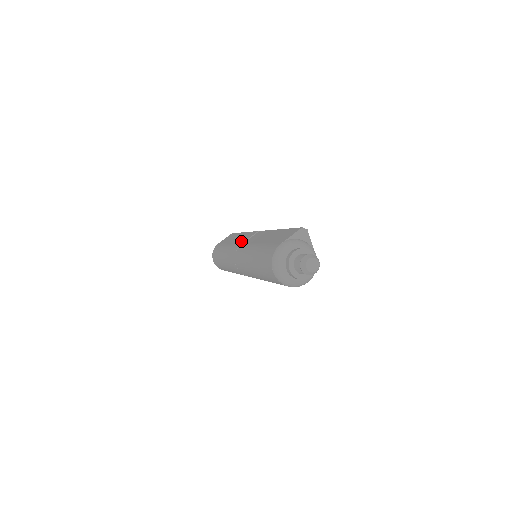
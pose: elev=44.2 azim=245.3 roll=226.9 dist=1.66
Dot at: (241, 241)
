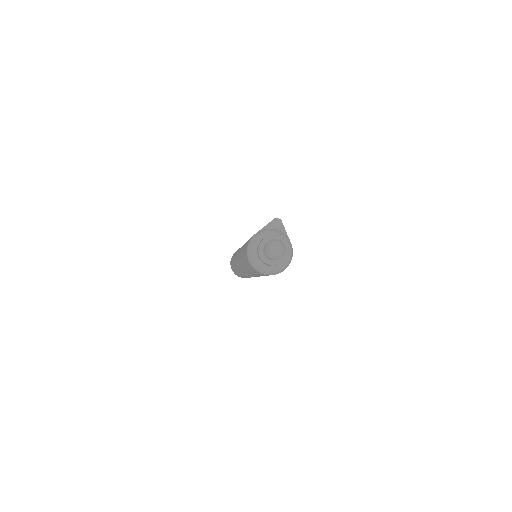
Dot at: occluded
